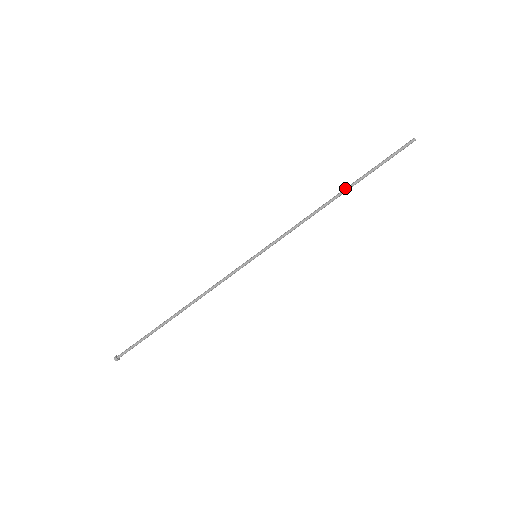
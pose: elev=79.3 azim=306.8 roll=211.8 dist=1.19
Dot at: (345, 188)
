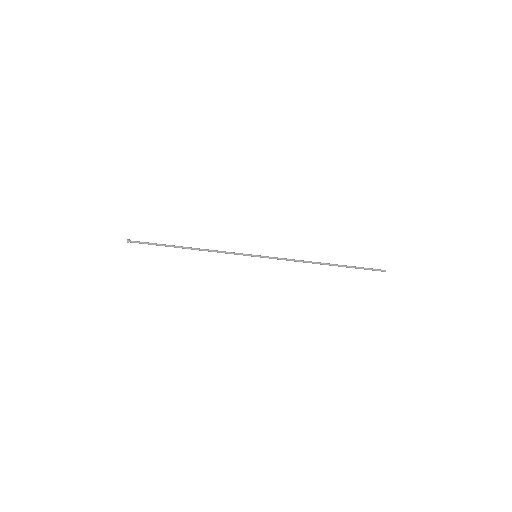
Dot at: (332, 264)
